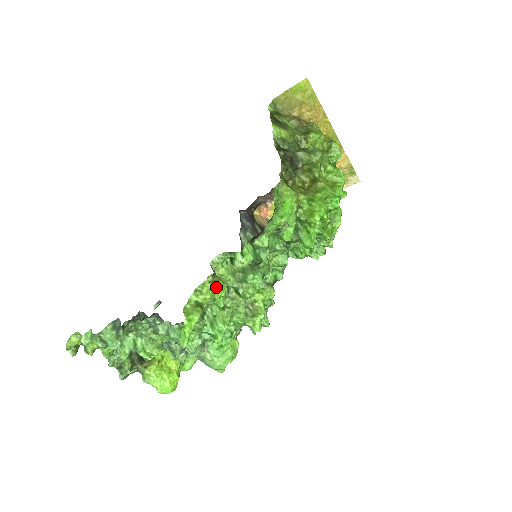
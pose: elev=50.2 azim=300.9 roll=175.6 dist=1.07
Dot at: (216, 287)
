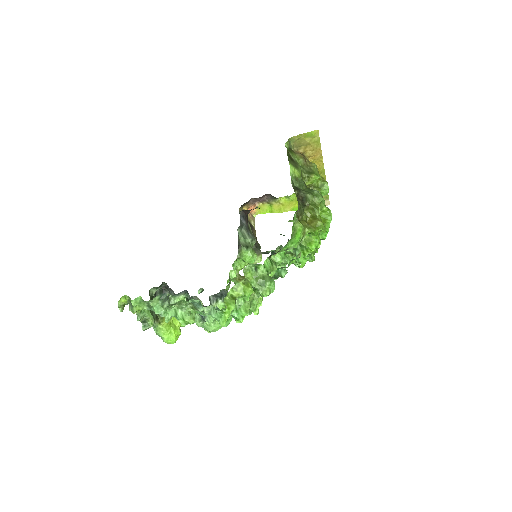
Dot at: (247, 288)
